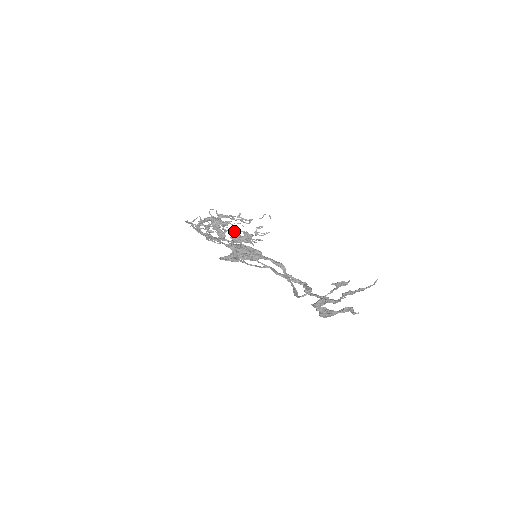
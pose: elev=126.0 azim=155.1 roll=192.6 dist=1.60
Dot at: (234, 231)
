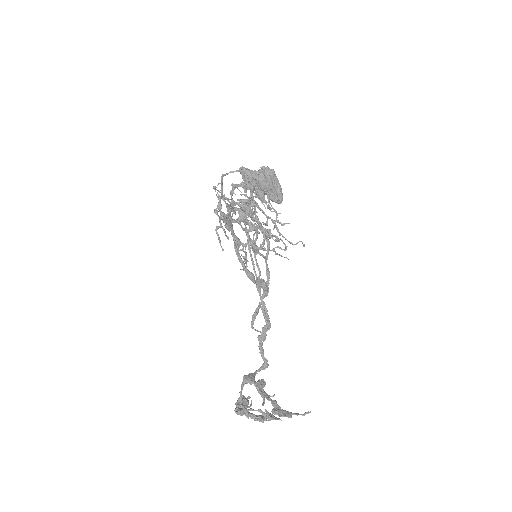
Dot at: (254, 235)
